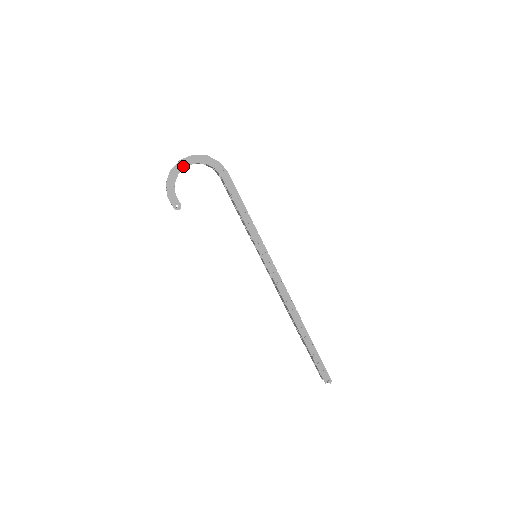
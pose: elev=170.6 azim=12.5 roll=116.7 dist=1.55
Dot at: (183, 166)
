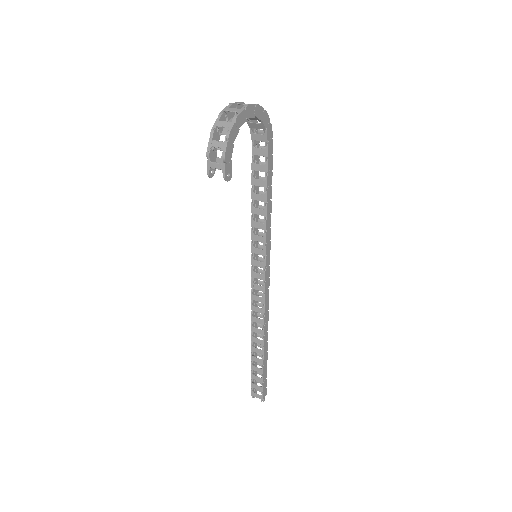
Dot at: (247, 116)
